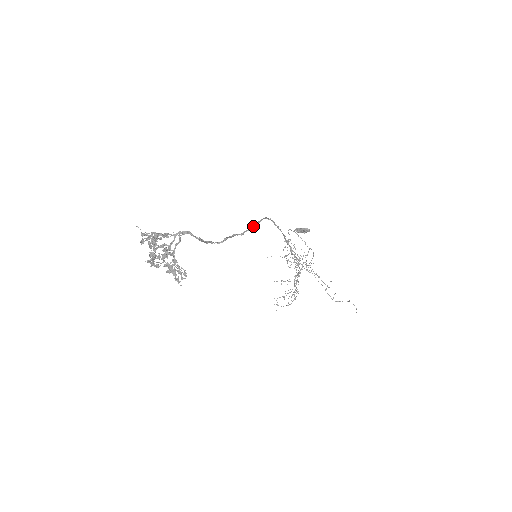
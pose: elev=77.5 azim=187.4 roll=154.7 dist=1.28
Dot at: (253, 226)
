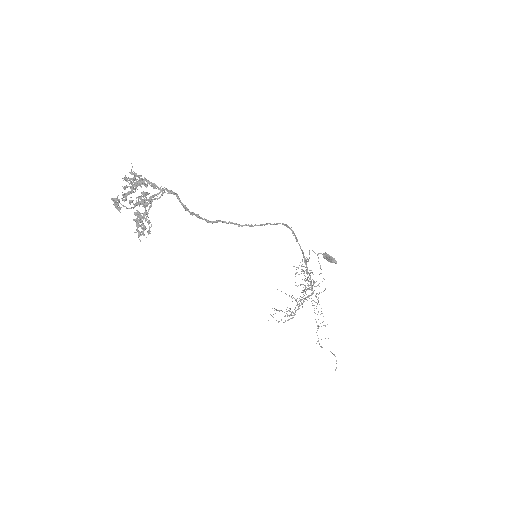
Dot at: occluded
